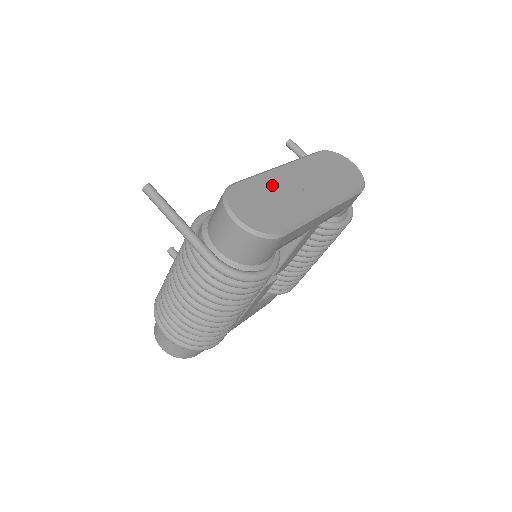
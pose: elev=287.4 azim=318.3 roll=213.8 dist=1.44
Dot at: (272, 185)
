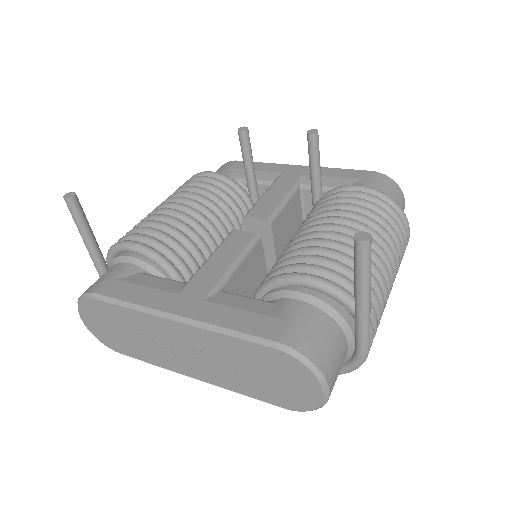
Dot at: (138, 325)
